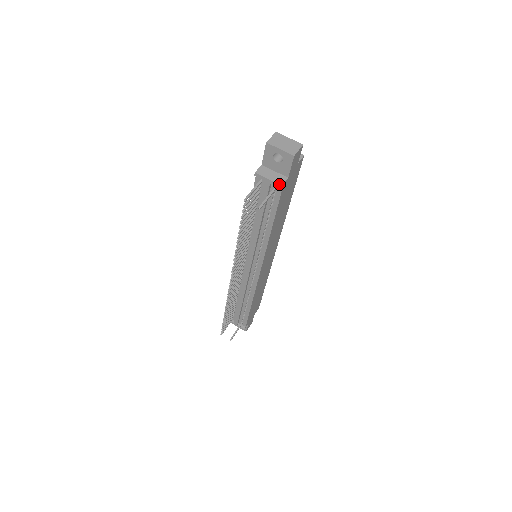
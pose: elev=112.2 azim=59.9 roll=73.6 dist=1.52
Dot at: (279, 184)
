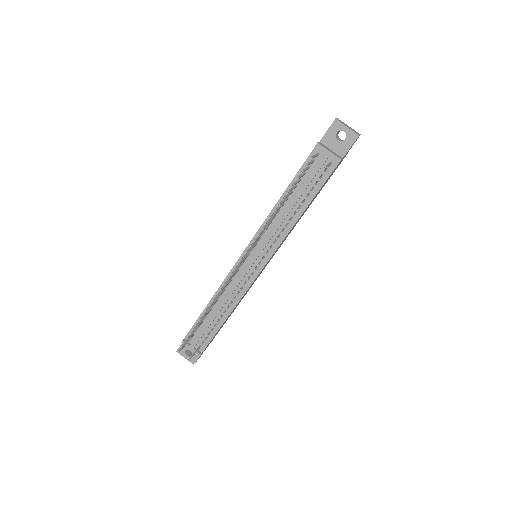
Dot at: (339, 158)
